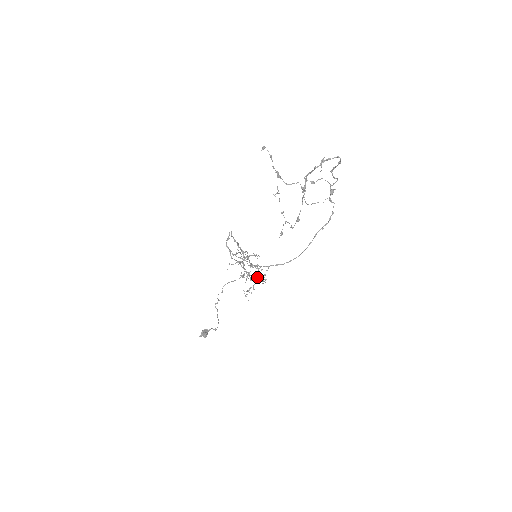
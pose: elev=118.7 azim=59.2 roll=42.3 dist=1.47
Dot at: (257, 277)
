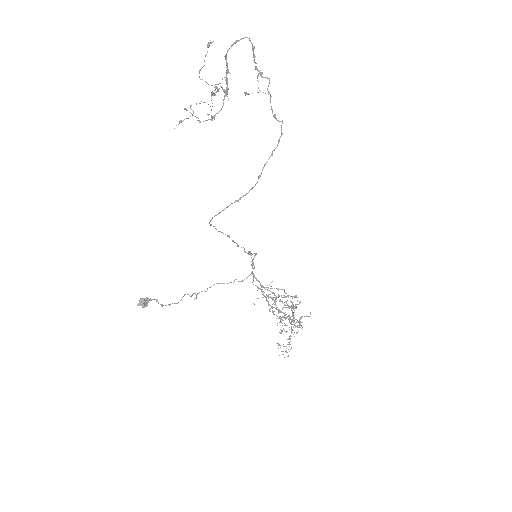
Dot at: (287, 316)
